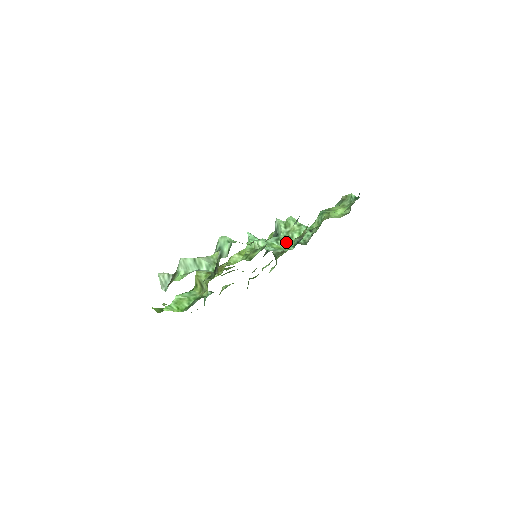
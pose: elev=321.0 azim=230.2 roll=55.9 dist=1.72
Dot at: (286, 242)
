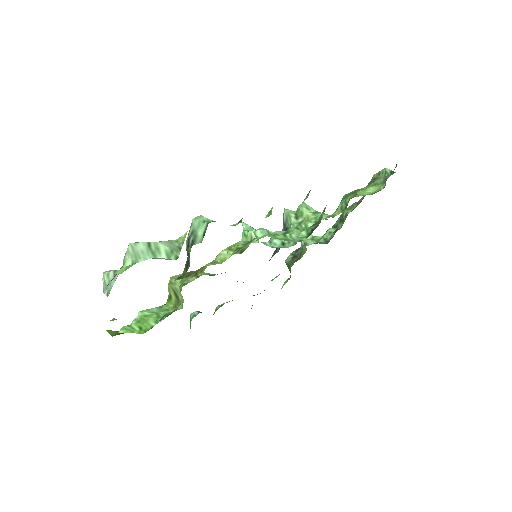
Dot at: (297, 235)
